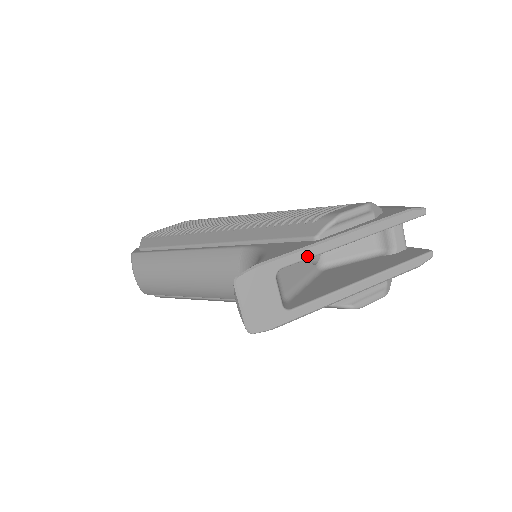
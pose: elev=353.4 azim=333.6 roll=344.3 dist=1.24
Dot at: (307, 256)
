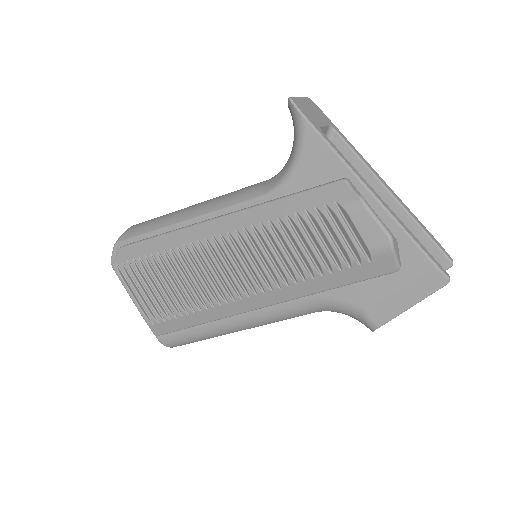
Dot at: (355, 151)
